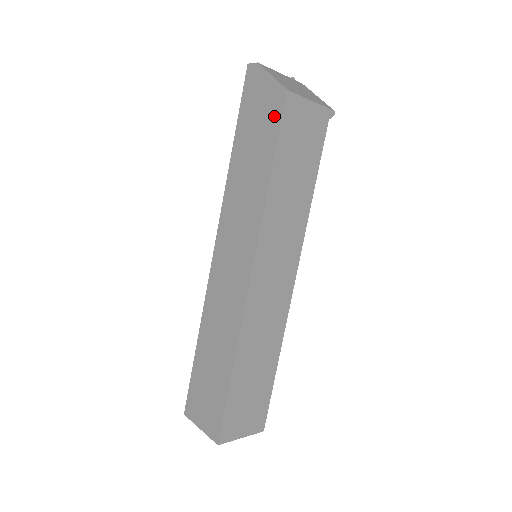
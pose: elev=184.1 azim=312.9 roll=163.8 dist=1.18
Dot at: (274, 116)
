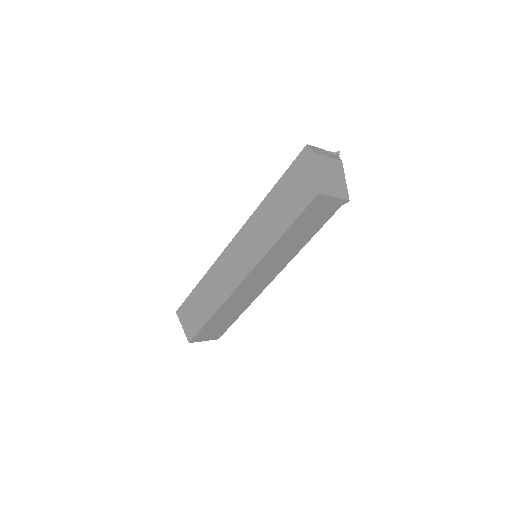
Dot at: (303, 201)
